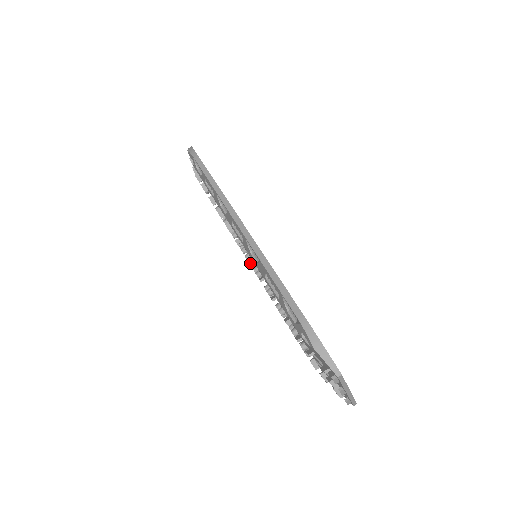
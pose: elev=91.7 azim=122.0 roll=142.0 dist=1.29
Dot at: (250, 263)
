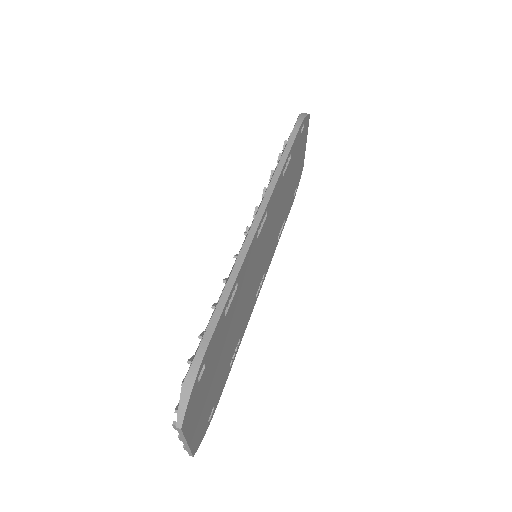
Dot at: occluded
